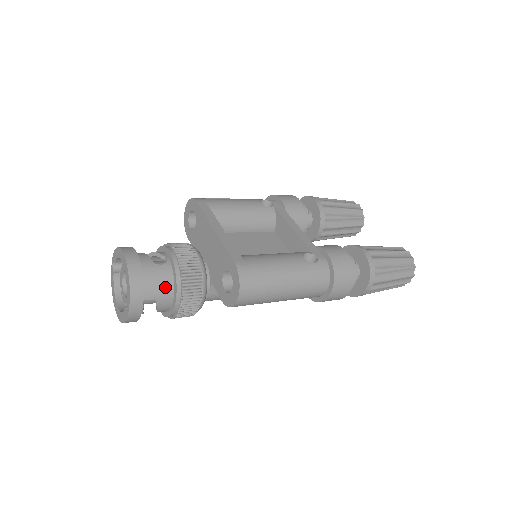
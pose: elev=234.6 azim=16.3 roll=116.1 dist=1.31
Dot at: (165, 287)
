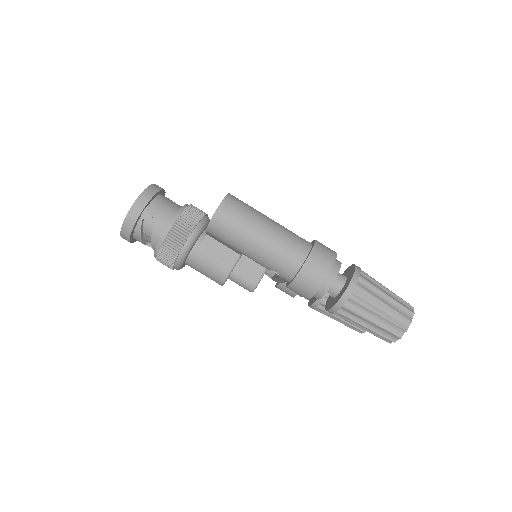
Dot at: (169, 211)
